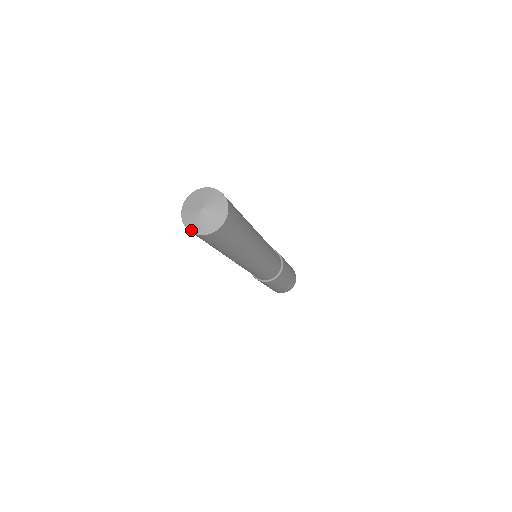
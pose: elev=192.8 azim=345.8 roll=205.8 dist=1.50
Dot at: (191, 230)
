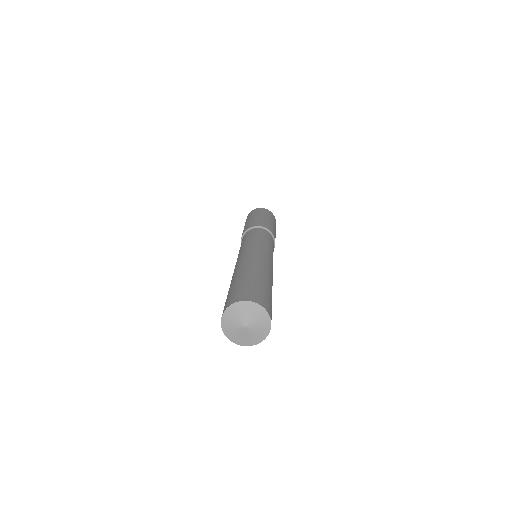
Dot at: (230, 339)
